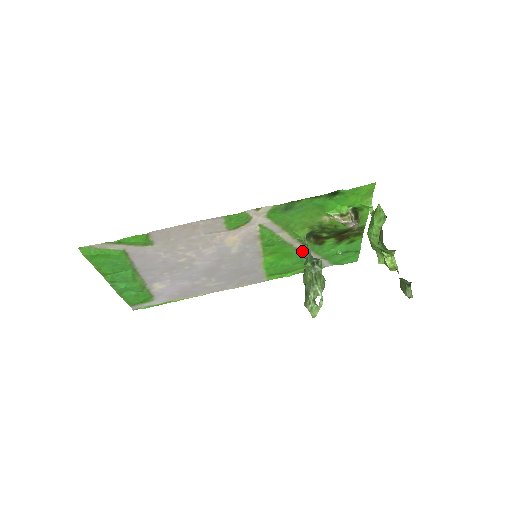
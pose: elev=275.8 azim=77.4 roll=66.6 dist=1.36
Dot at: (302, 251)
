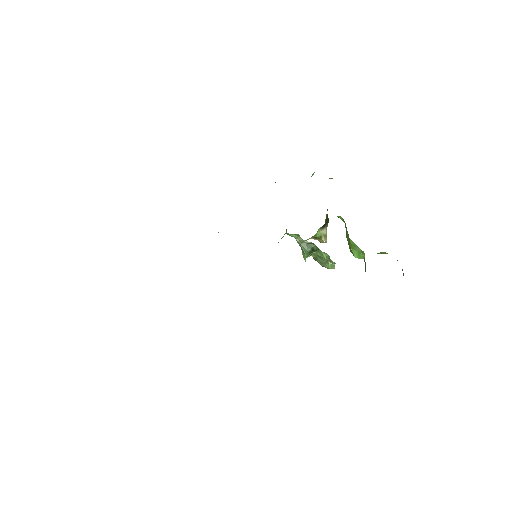
Dot at: occluded
